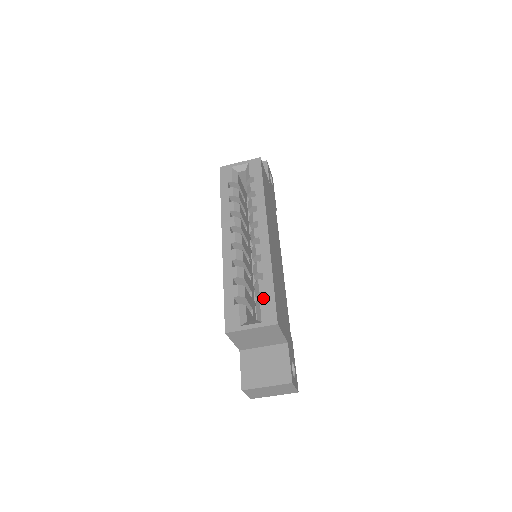
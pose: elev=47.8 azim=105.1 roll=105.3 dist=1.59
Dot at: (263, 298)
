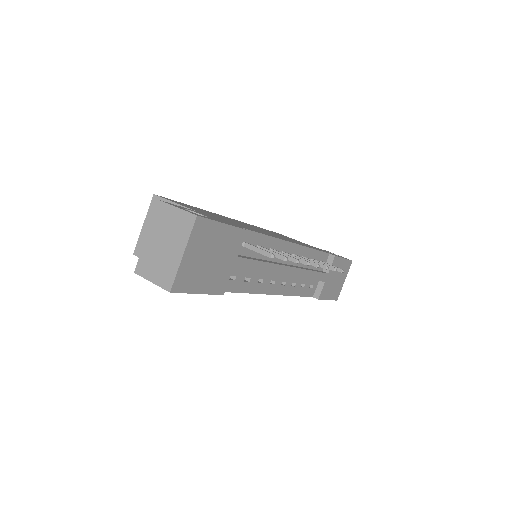
Dot at: occluded
